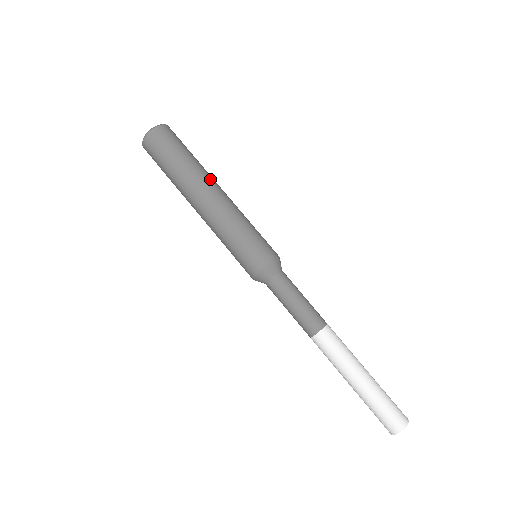
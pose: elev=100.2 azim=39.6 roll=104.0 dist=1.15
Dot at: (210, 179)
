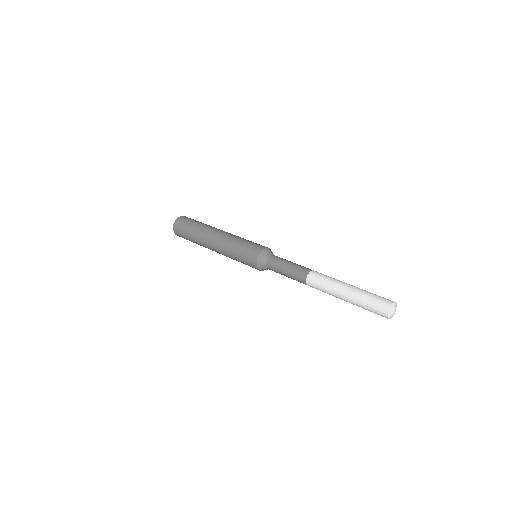
Dot at: occluded
